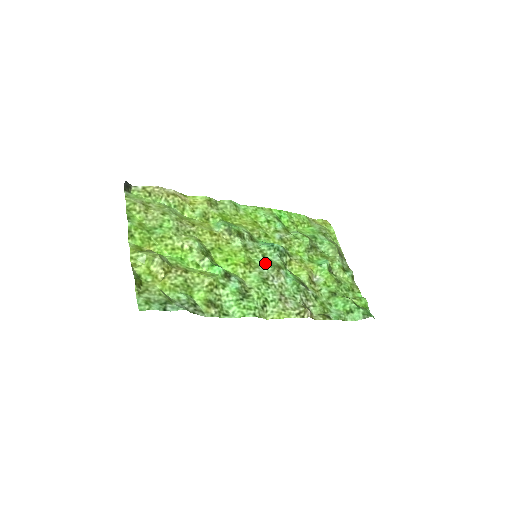
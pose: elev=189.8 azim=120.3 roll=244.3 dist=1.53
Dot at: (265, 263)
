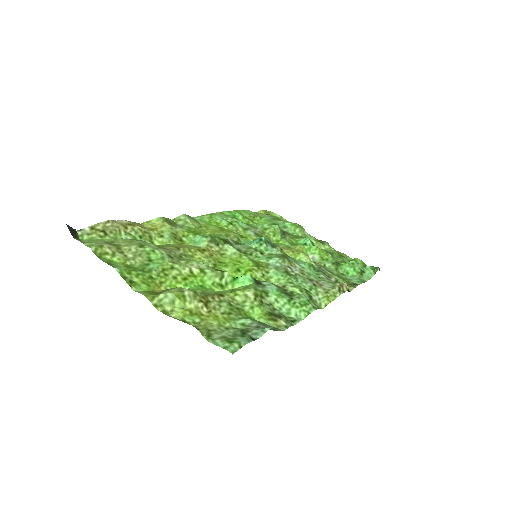
Dot at: (271, 258)
